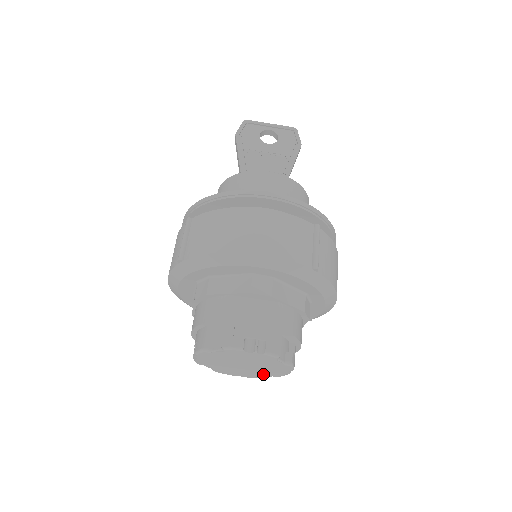
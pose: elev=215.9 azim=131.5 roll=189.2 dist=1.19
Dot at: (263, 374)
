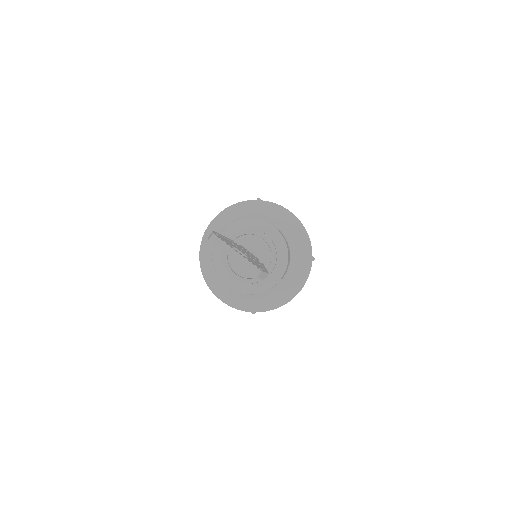
Dot at: occluded
